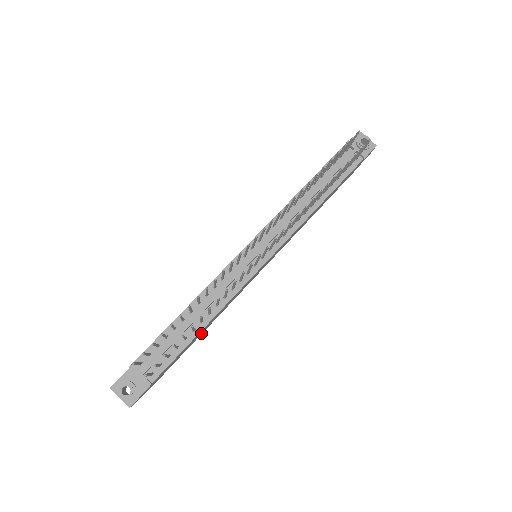
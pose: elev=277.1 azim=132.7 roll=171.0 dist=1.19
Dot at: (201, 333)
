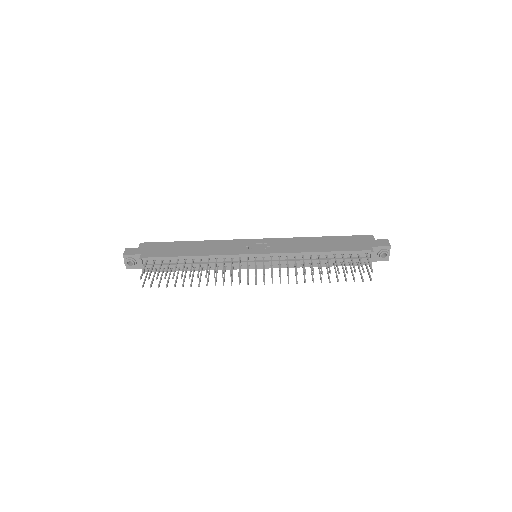
Dot at: occluded
